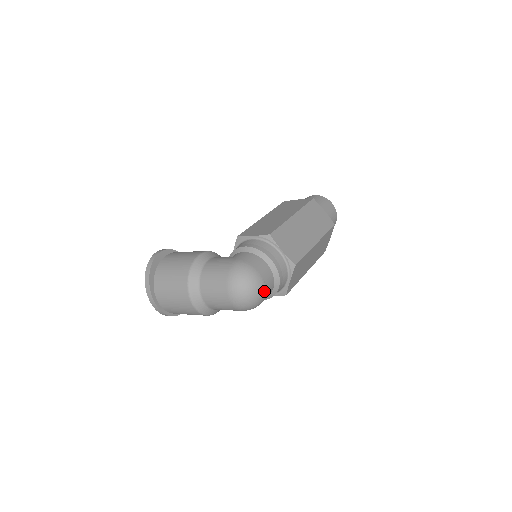
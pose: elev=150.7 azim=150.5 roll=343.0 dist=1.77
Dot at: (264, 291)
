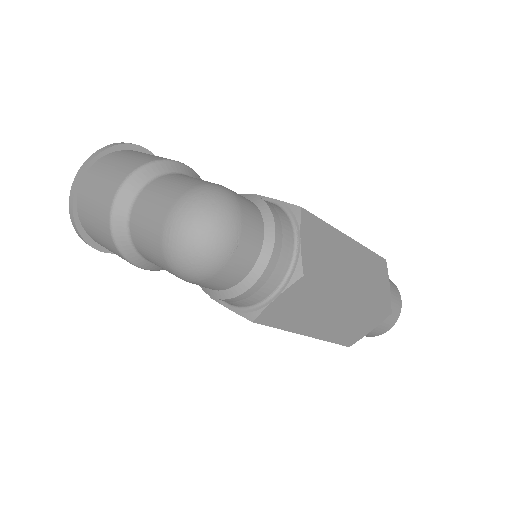
Dot at: (226, 256)
